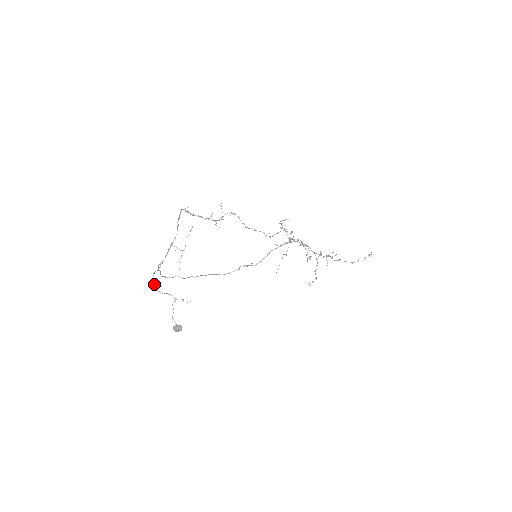
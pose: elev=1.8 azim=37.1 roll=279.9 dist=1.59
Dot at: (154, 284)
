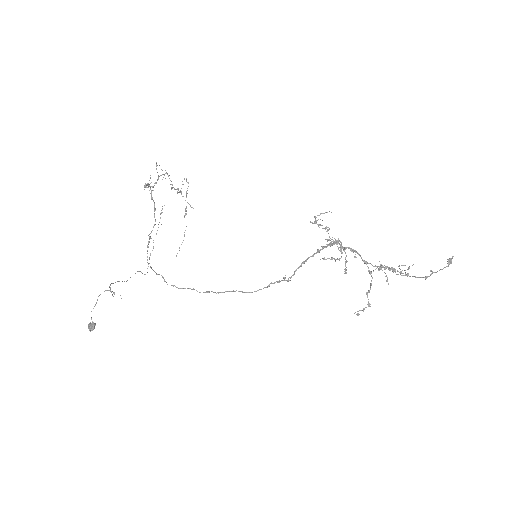
Dot at: (124, 281)
